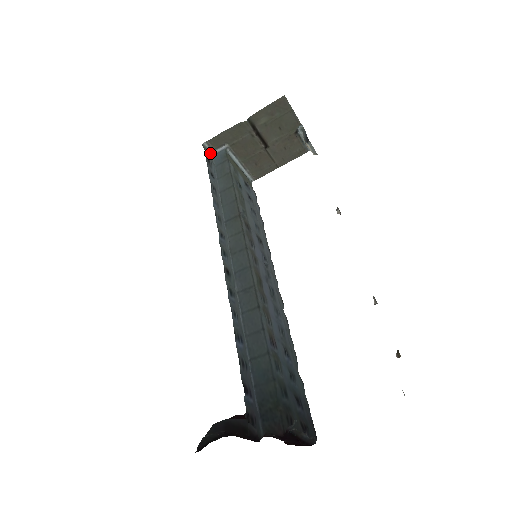
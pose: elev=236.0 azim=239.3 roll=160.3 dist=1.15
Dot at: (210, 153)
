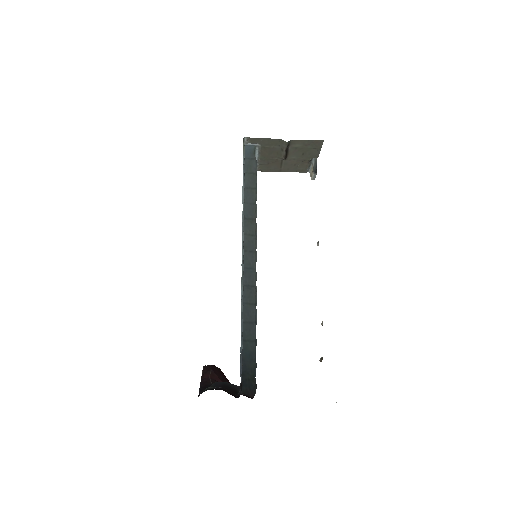
Dot at: (244, 144)
